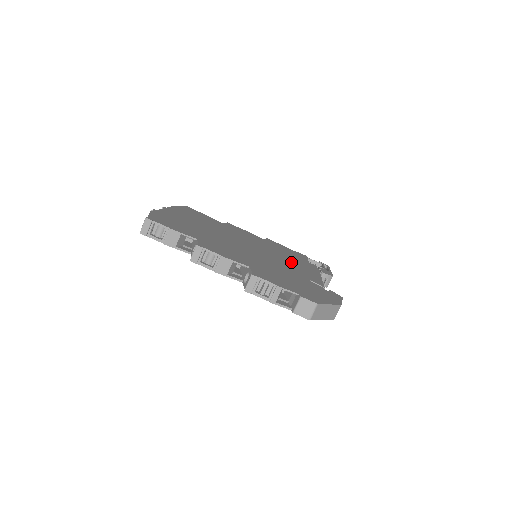
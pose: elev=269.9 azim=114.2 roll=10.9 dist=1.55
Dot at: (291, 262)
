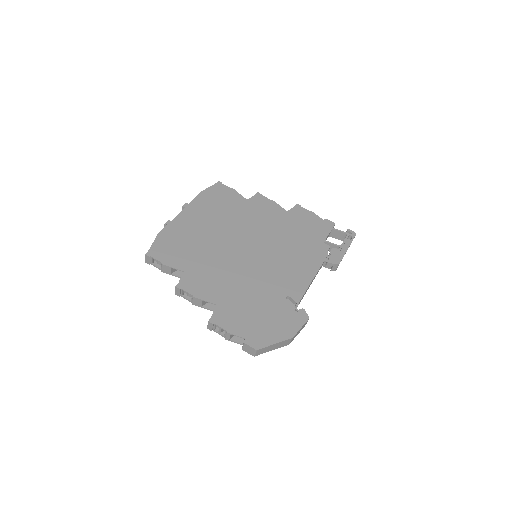
Dot at: (290, 259)
